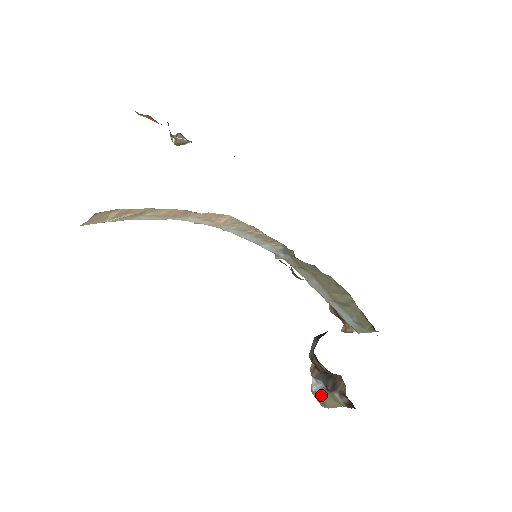
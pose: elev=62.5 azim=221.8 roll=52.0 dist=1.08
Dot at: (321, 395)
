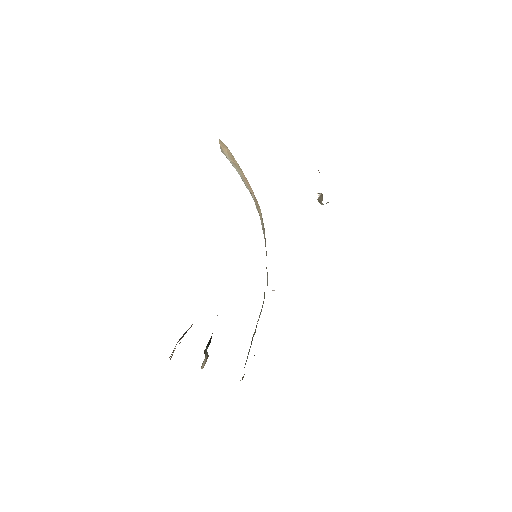
Dot at: occluded
